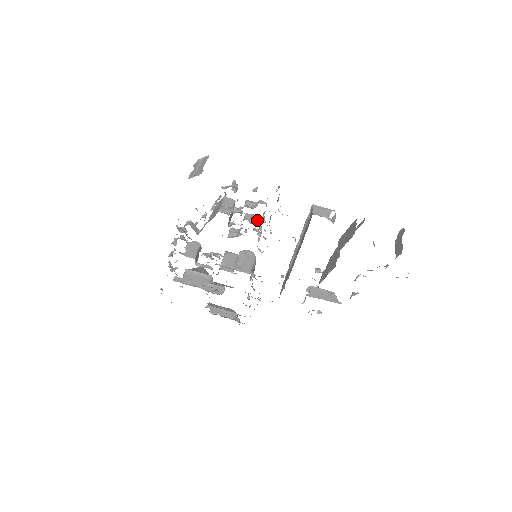
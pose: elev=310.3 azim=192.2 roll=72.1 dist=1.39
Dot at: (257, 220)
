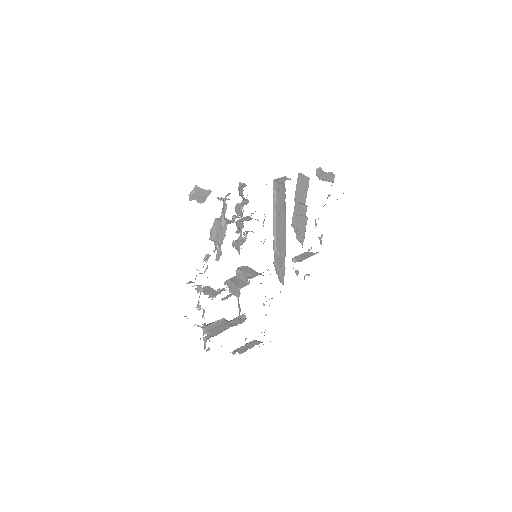
Dot at: (248, 218)
